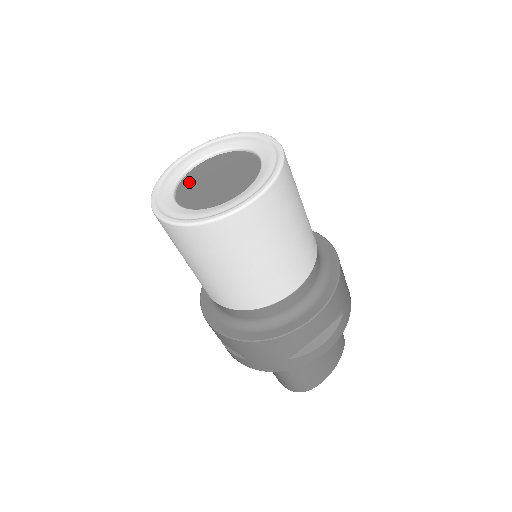
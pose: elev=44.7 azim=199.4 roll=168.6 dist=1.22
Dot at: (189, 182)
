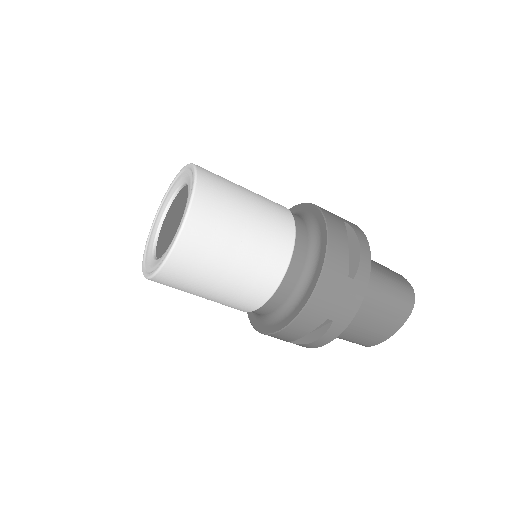
Dot at: (169, 214)
